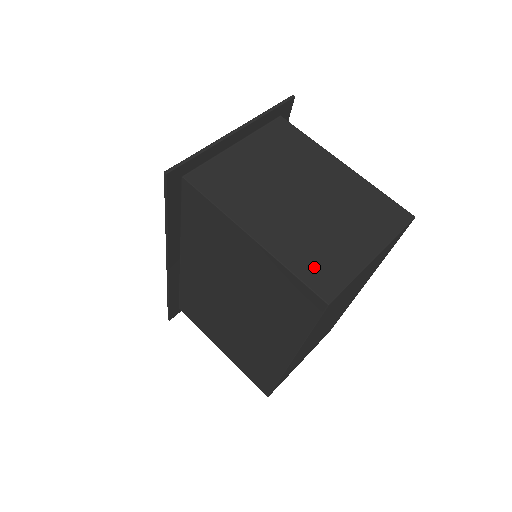
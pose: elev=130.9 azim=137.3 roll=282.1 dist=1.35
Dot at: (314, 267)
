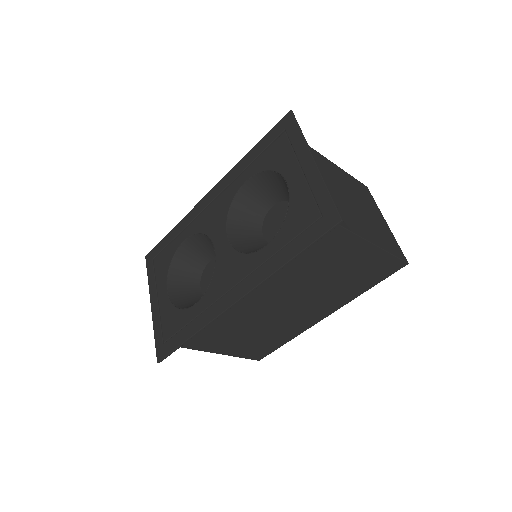
Dot at: (391, 245)
